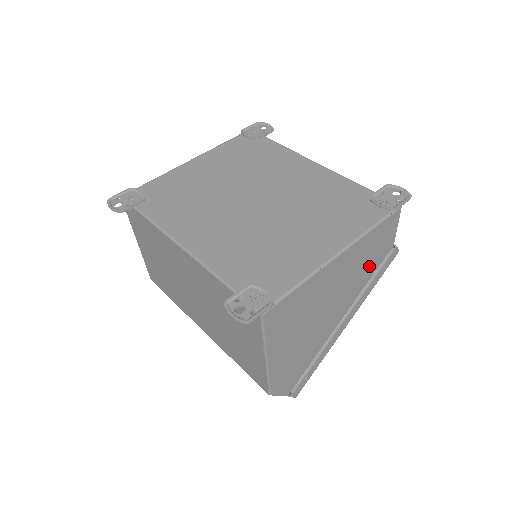
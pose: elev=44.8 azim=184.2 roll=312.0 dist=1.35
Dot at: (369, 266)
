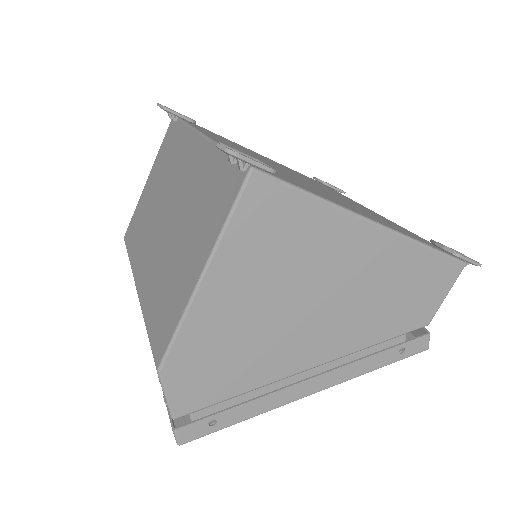
Dot at: (390, 313)
